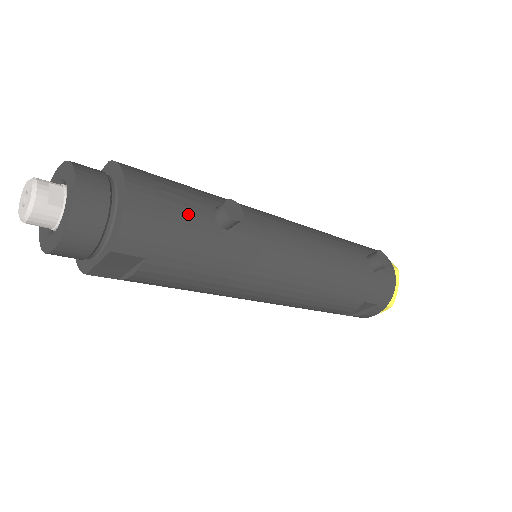
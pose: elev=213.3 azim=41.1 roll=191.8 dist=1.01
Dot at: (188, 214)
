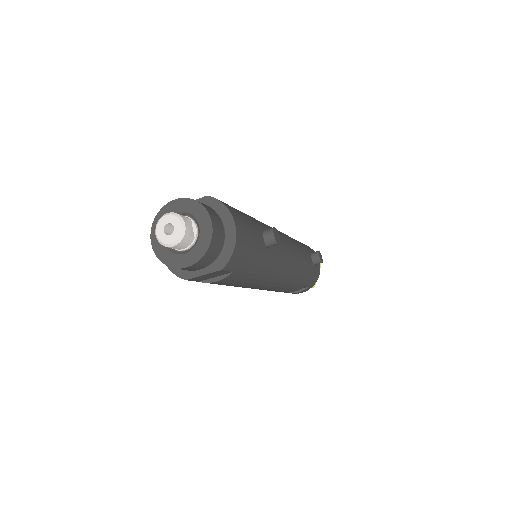
Dot at: (256, 240)
